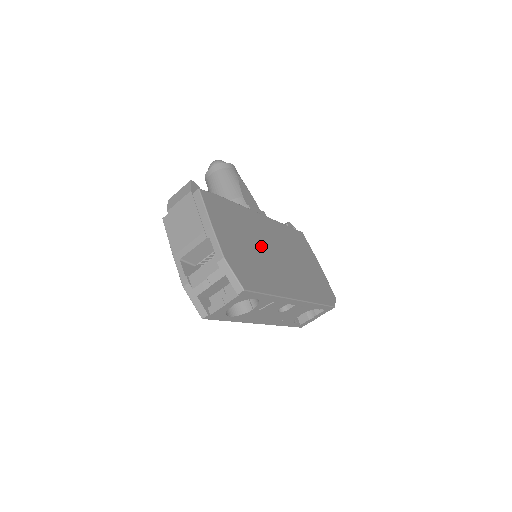
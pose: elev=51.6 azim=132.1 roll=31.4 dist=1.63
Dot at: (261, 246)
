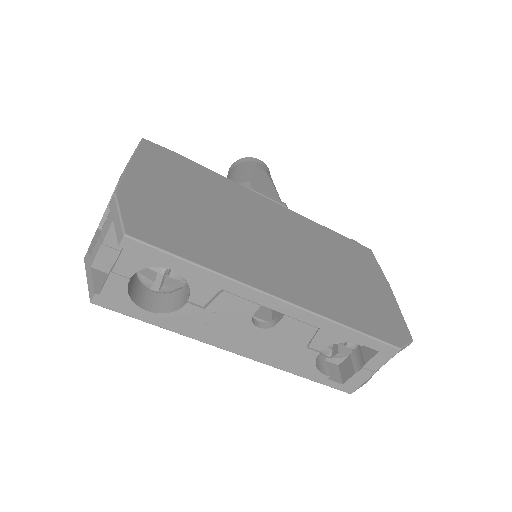
Dot at: (237, 220)
